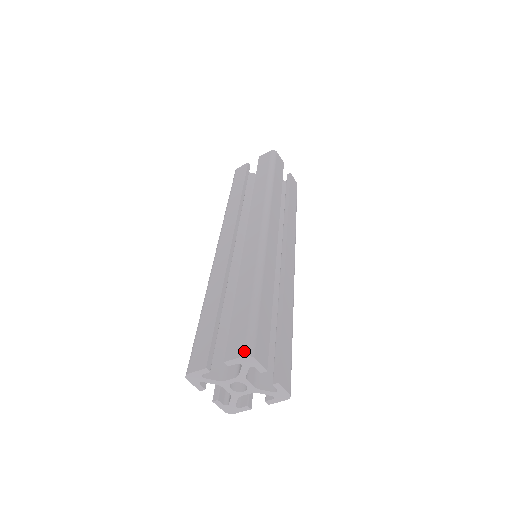
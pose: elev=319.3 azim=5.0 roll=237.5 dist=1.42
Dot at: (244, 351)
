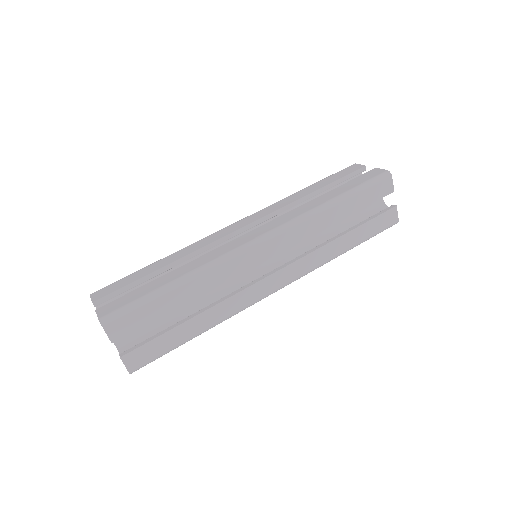
Dot at: (103, 316)
